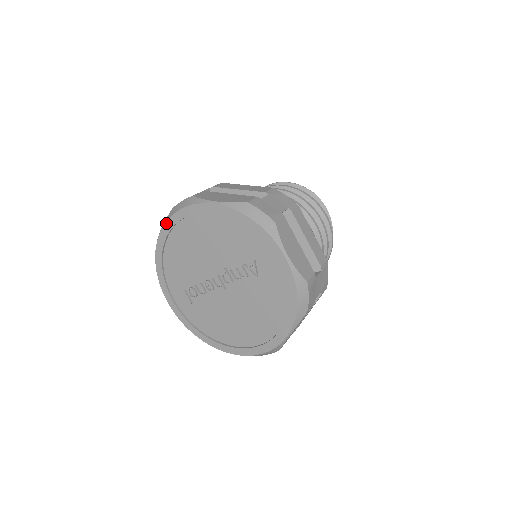
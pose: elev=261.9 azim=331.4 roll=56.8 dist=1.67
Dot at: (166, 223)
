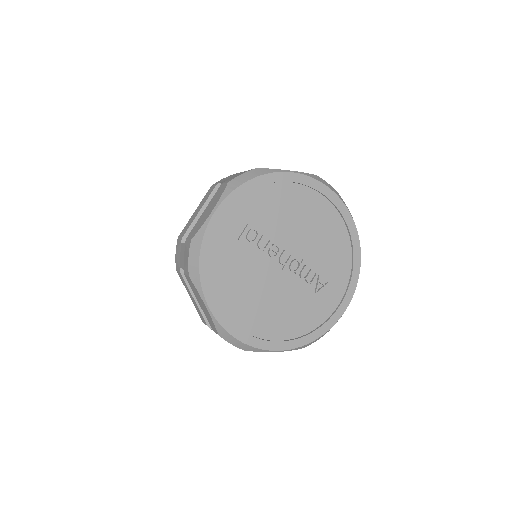
Dot at: (310, 178)
